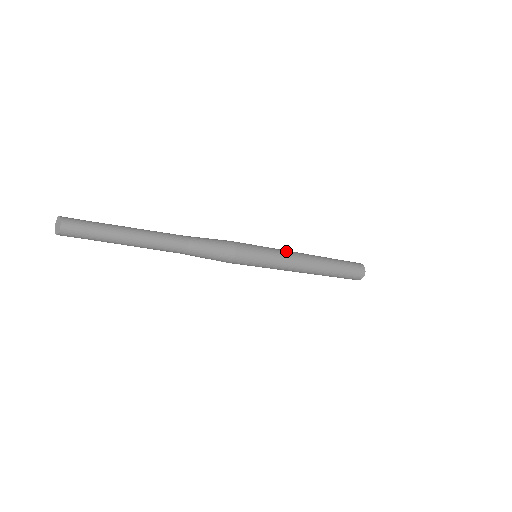
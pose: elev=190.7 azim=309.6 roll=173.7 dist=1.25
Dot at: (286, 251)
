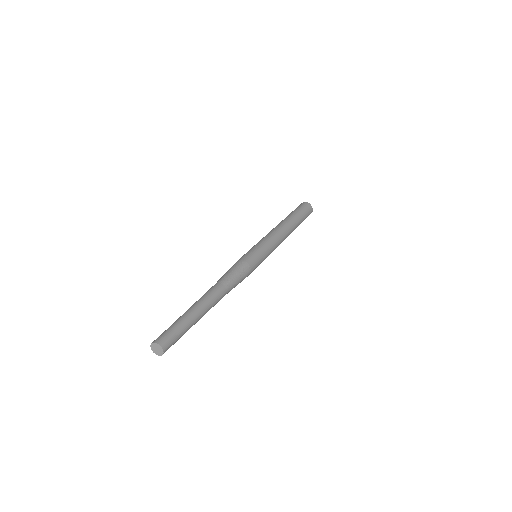
Dot at: (273, 239)
